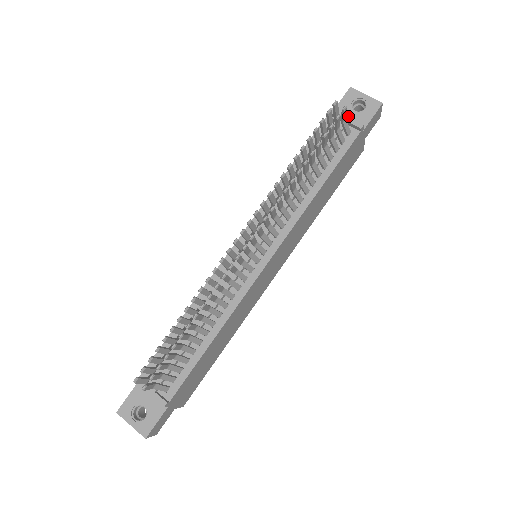
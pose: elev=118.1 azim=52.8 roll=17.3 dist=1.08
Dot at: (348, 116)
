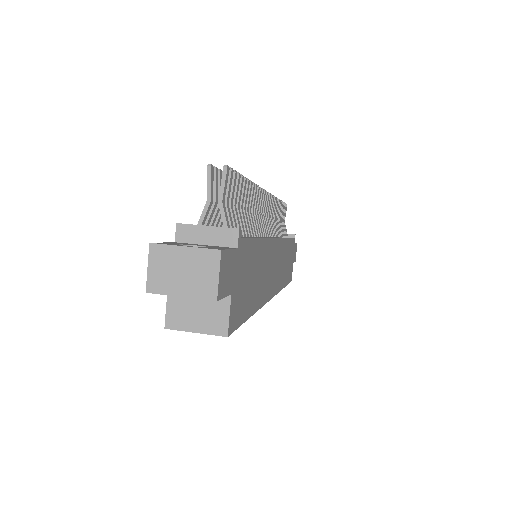
Dot at: occluded
